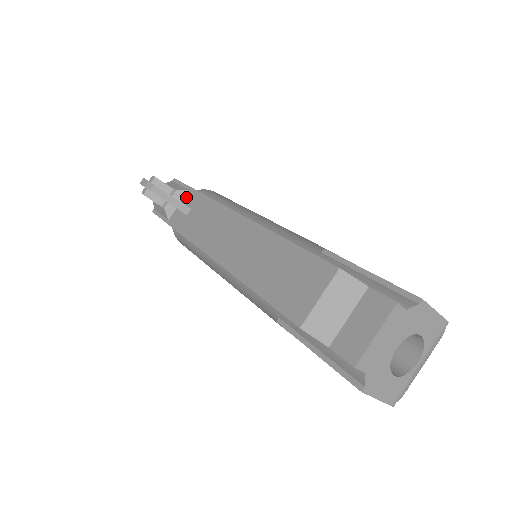
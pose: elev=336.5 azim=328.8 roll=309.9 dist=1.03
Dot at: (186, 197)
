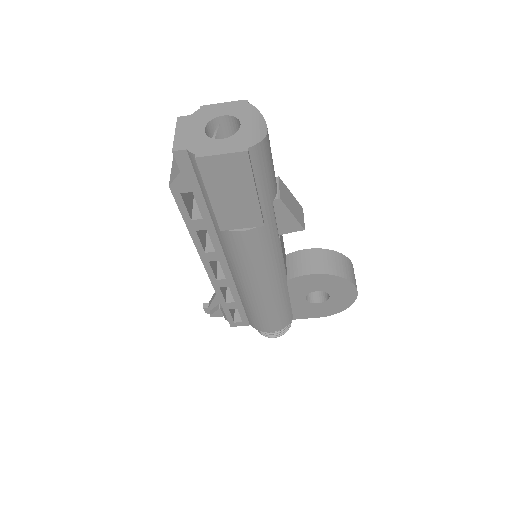
Dot at: occluded
